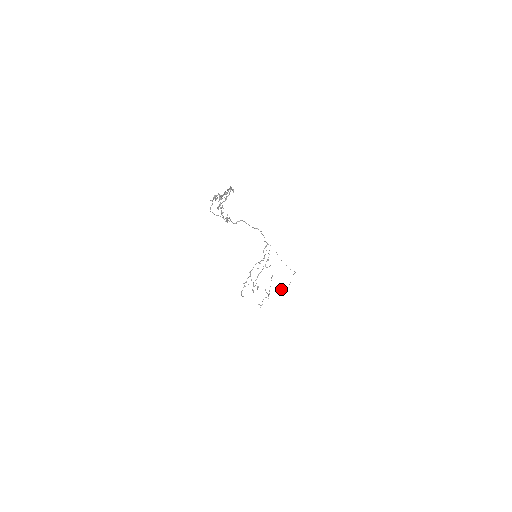
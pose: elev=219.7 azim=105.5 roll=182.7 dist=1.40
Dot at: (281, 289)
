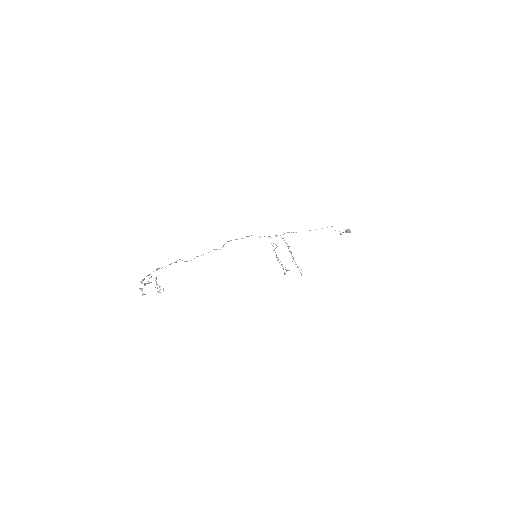
Dot at: occluded
